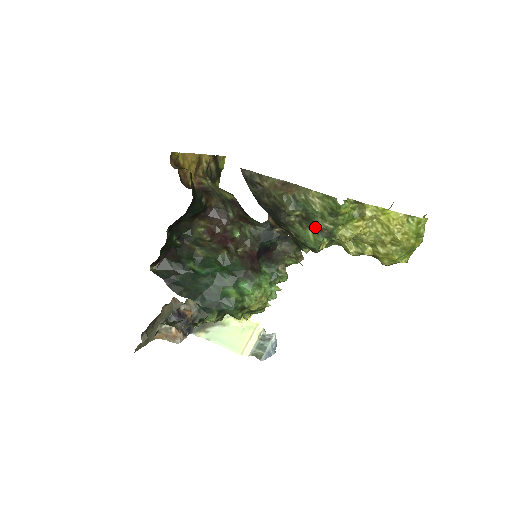
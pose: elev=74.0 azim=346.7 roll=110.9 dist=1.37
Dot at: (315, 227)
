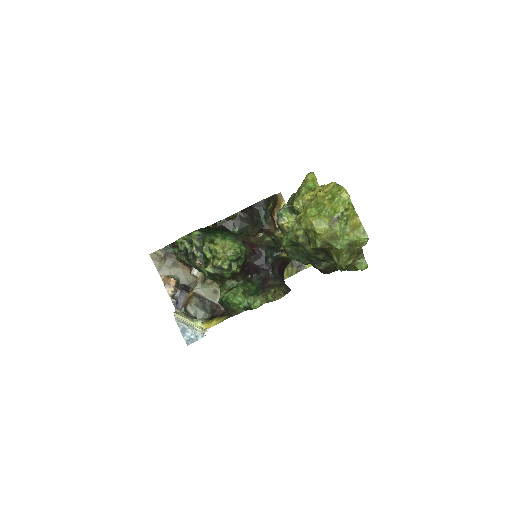
Dot at: occluded
